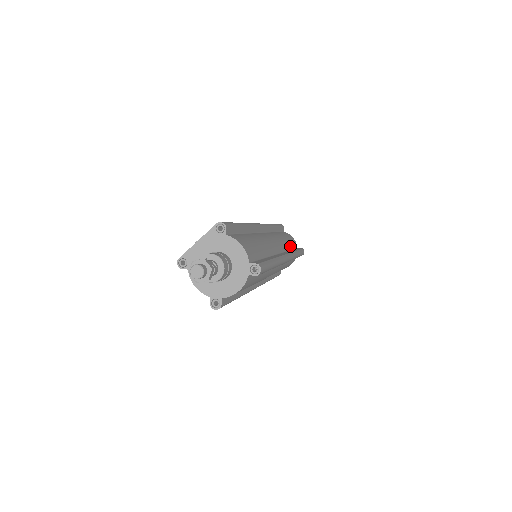
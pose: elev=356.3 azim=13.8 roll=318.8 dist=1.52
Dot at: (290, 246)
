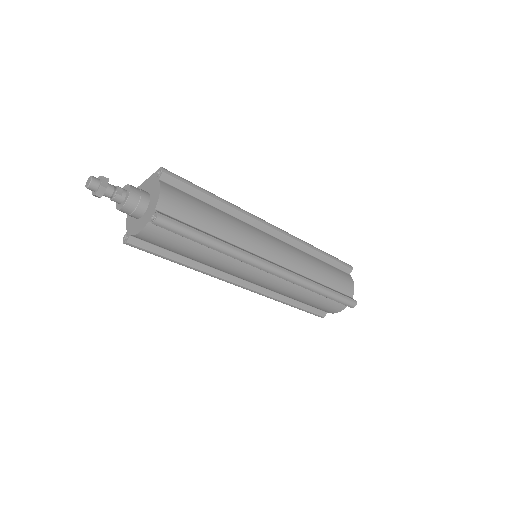
Dot at: (324, 280)
